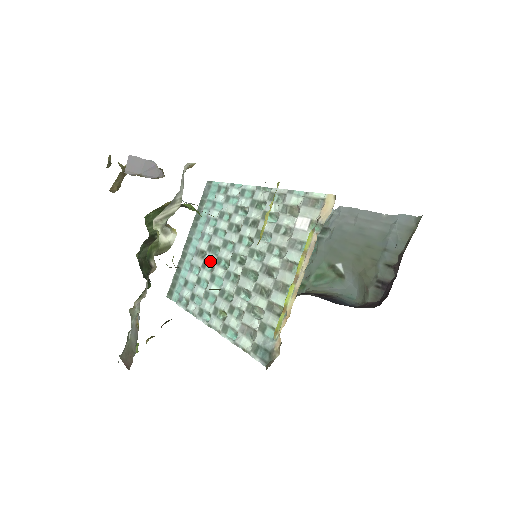
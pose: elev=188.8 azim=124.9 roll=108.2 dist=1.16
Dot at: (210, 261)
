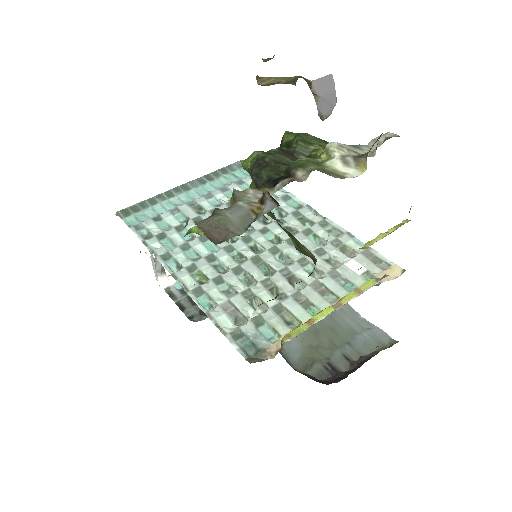
Dot at: occluded
